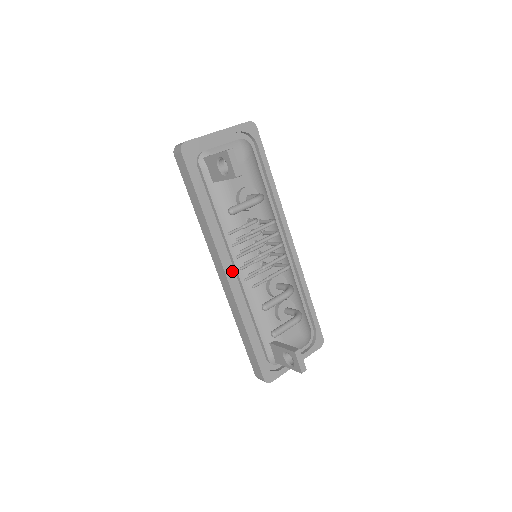
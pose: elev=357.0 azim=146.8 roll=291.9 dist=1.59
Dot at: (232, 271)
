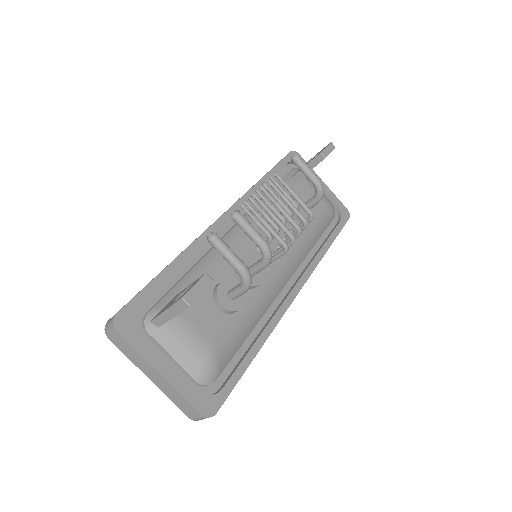
Dot at: (228, 227)
